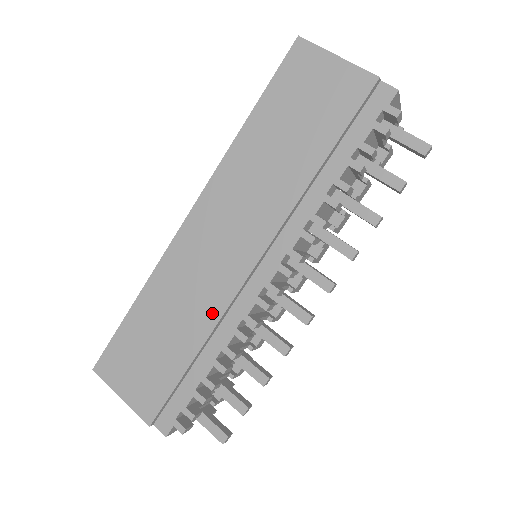
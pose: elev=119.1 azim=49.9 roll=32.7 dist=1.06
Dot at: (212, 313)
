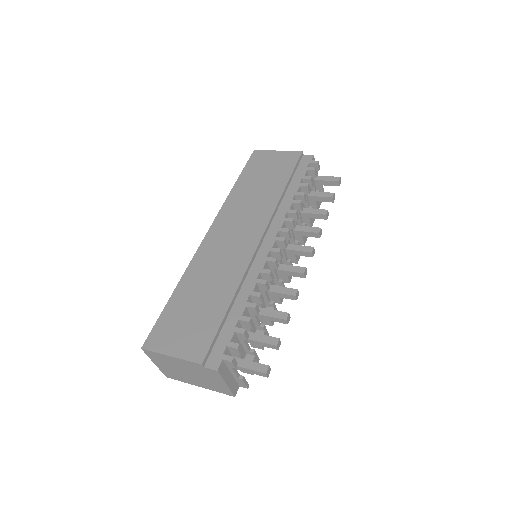
Dot at: (237, 273)
